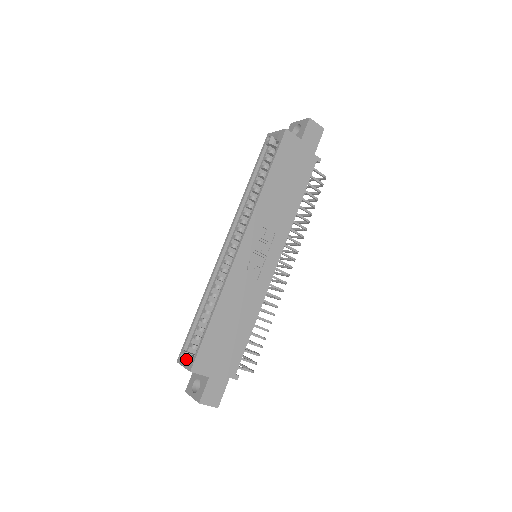
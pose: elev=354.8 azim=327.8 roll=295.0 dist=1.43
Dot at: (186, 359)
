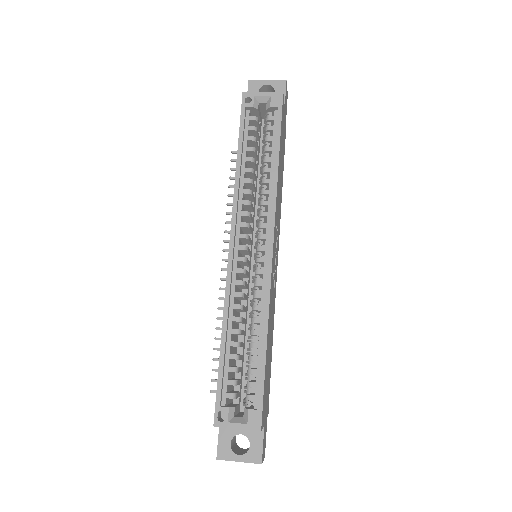
Dot at: (232, 417)
